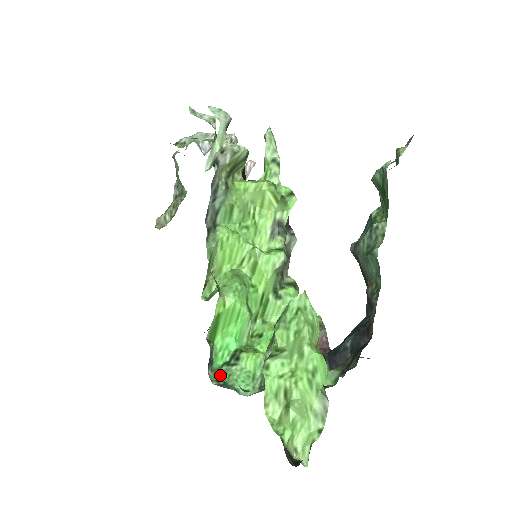
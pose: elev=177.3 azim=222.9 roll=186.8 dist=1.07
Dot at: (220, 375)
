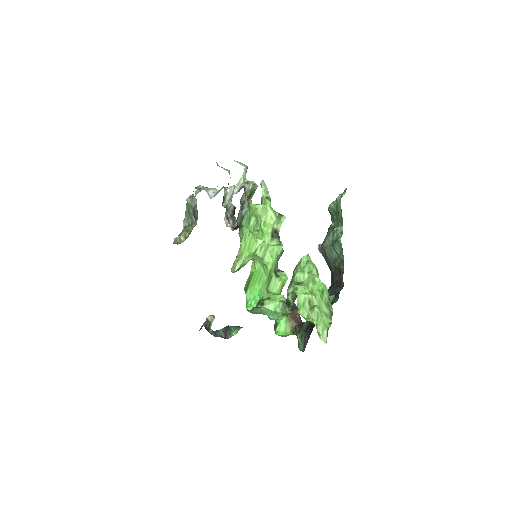
Dot at: (255, 311)
